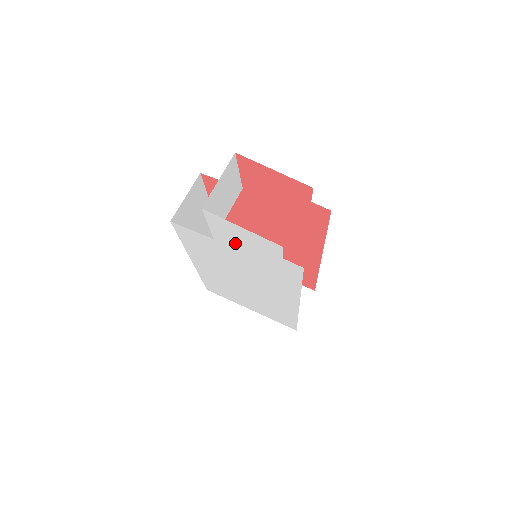
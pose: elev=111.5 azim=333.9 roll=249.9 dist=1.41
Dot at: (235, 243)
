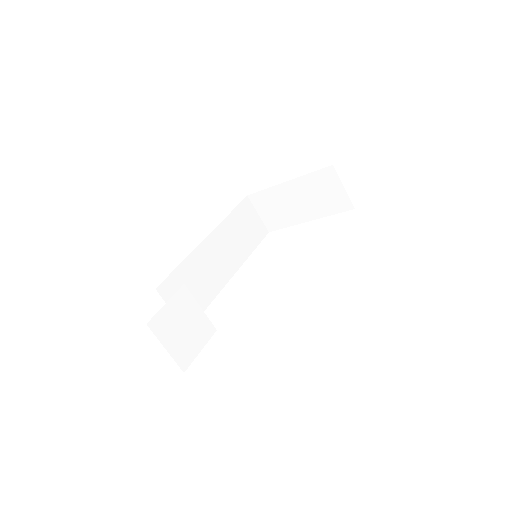
Dot at: occluded
